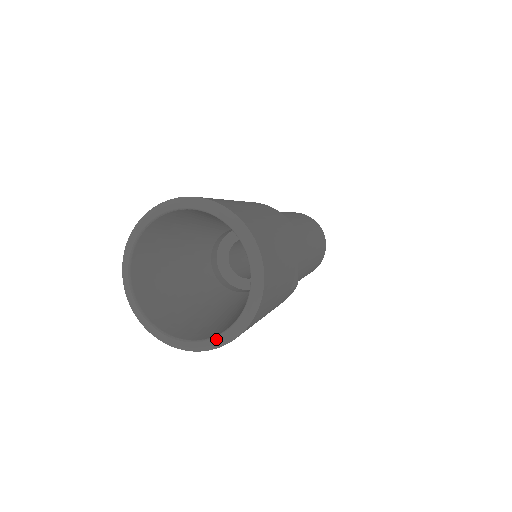
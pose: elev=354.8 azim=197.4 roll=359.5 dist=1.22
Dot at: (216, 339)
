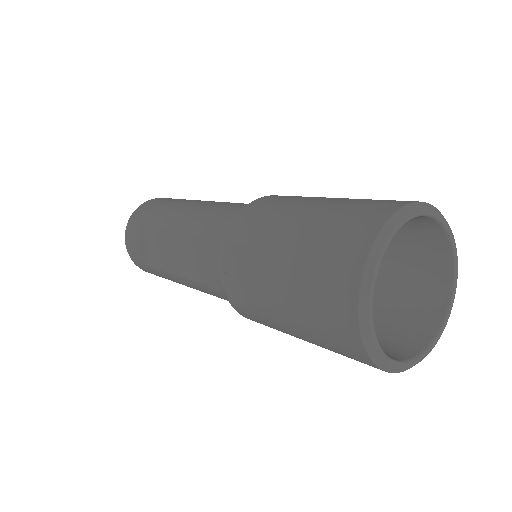
Dot at: (434, 343)
